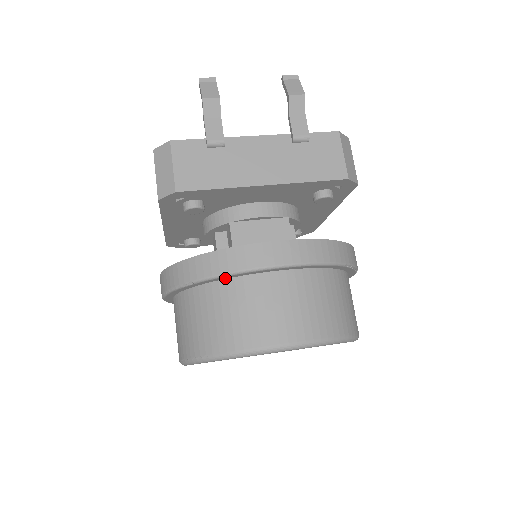
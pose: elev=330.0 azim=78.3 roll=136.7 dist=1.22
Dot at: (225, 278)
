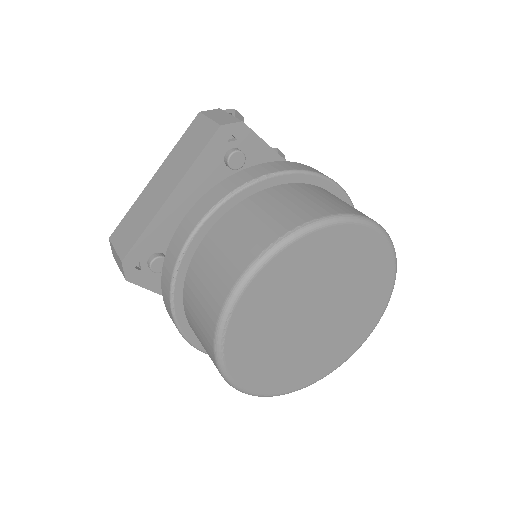
Dot at: (301, 181)
